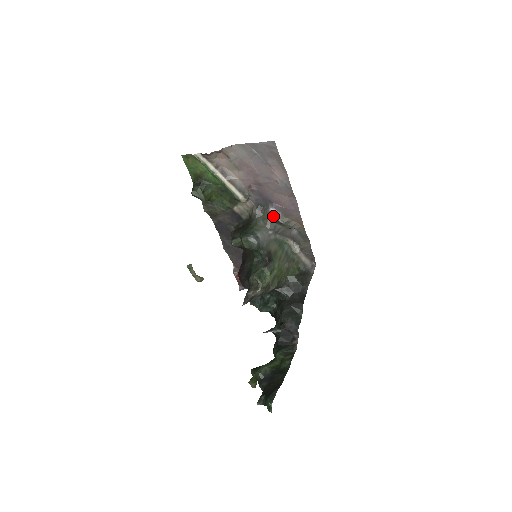
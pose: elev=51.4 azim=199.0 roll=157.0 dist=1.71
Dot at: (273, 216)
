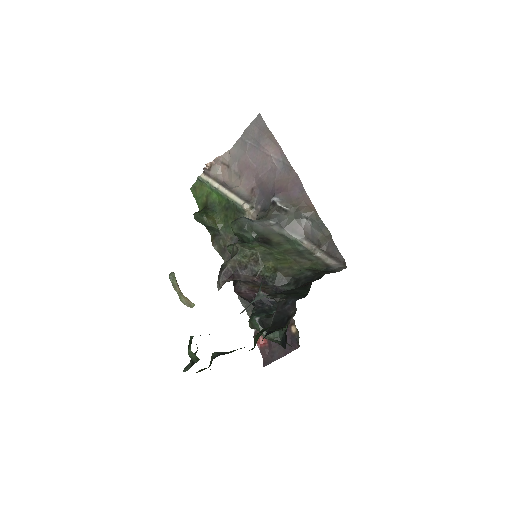
Dot at: (274, 204)
